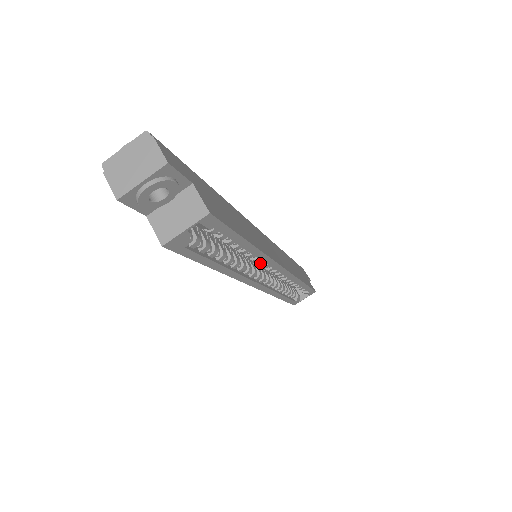
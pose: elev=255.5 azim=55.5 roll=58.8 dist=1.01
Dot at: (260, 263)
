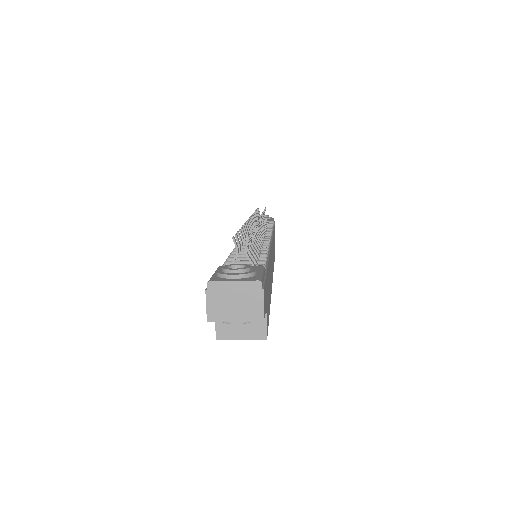
Dot at: occluded
